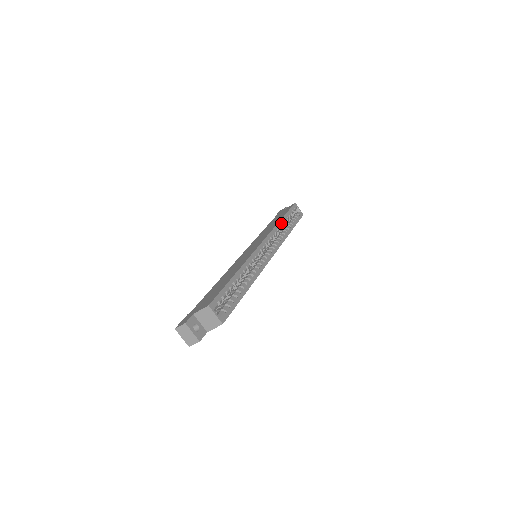
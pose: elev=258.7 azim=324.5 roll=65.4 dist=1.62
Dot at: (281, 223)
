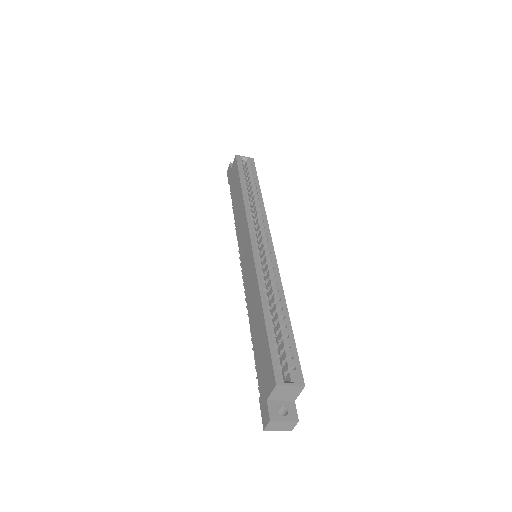
Dot at: (245, 195)
